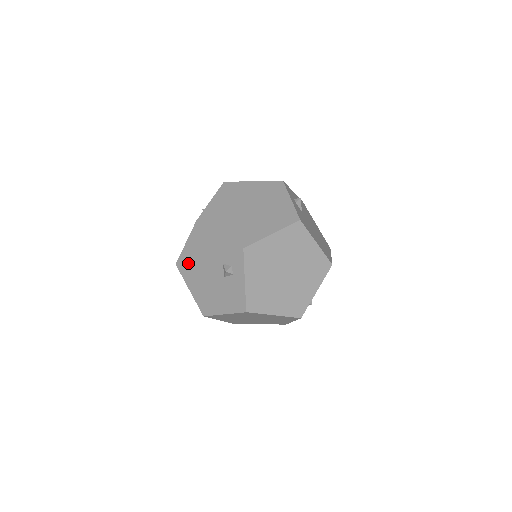
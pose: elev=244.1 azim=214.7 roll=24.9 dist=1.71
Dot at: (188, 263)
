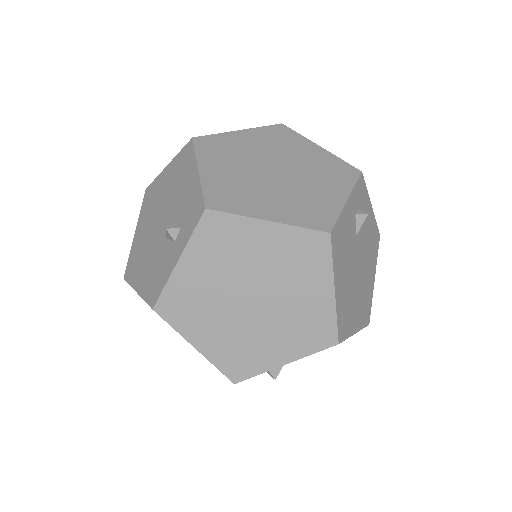
Dot at: (154, 194)
